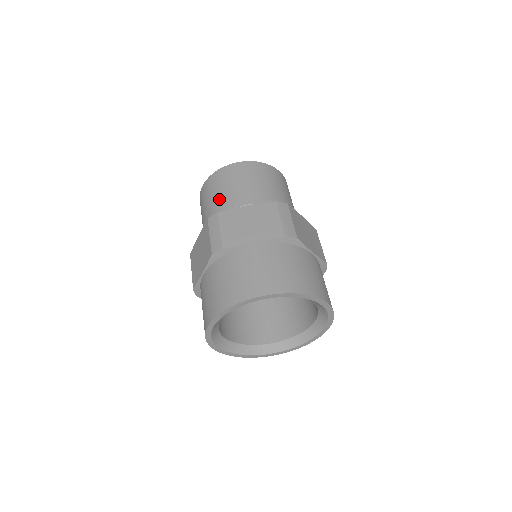
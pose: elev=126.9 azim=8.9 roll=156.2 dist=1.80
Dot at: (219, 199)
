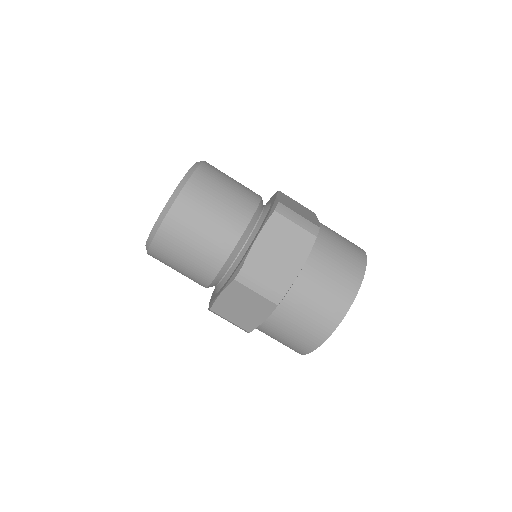
Dot at: (206, 247)
